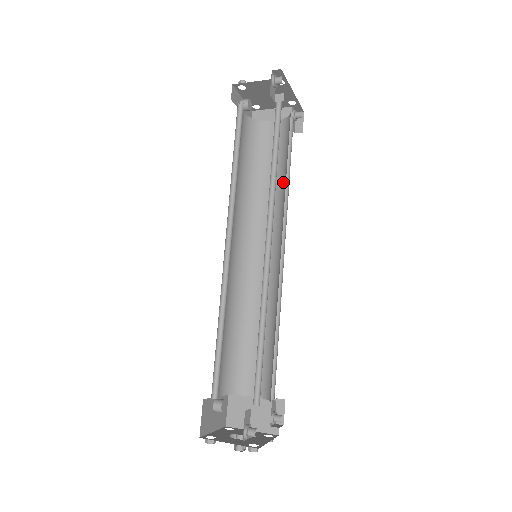
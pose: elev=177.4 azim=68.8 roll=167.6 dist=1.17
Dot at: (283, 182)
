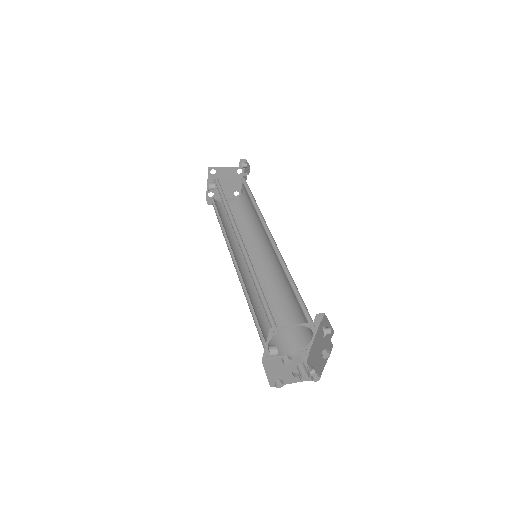
Dot at: (250, 227)
